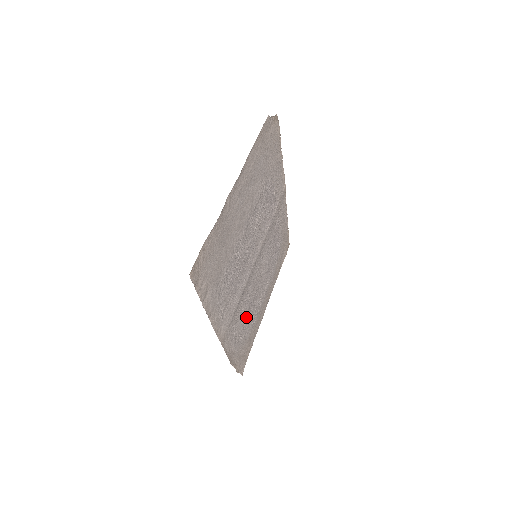
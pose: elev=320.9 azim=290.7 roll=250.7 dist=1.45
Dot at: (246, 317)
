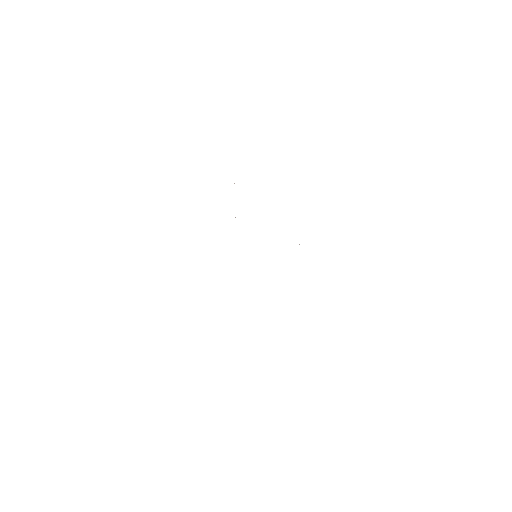
Dot at: occluded
